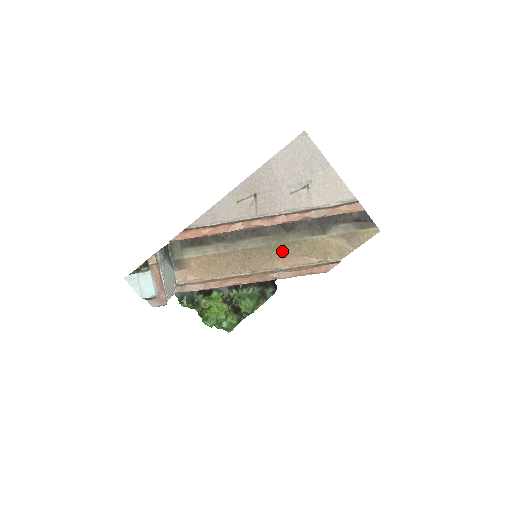
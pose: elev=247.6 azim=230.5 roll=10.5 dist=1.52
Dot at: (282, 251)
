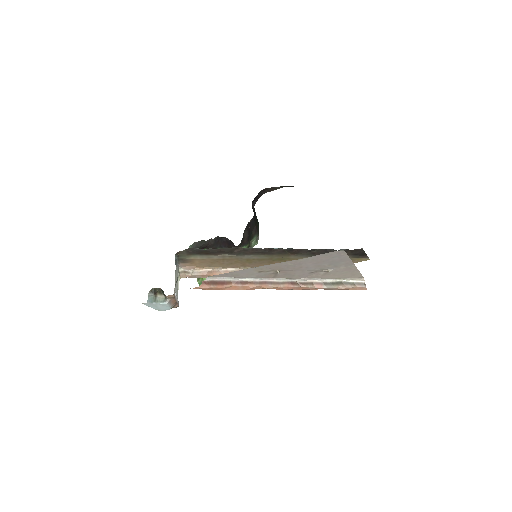
Dot at: (282, 261)
